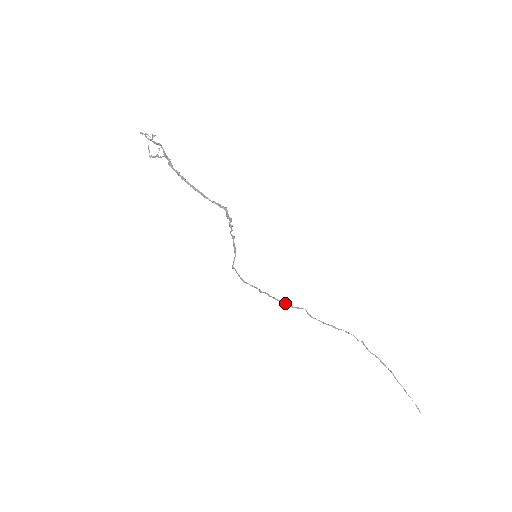
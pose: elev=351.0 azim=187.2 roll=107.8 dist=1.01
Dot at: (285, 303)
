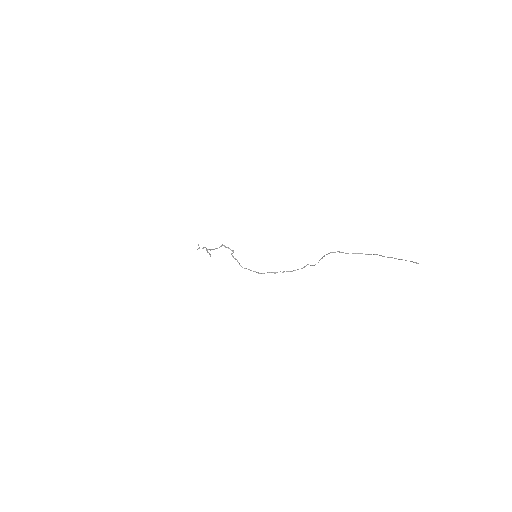
Dot at: (295, 270)
